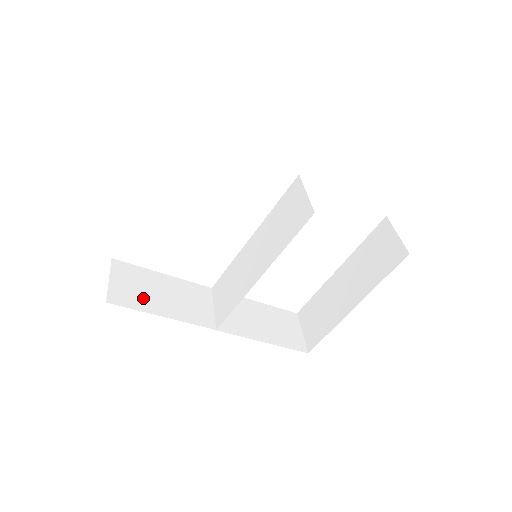
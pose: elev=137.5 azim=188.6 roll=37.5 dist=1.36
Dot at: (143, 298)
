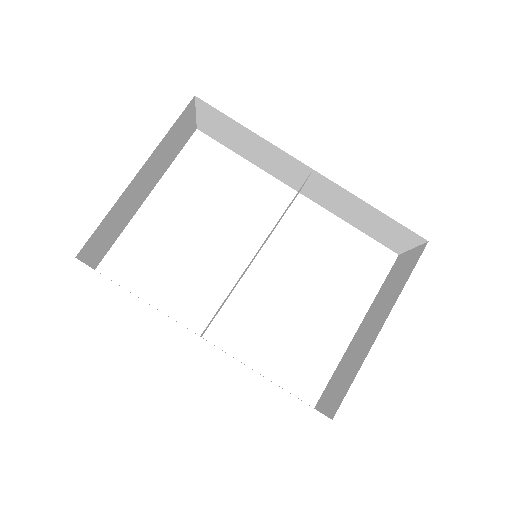
Dot at: occluded
